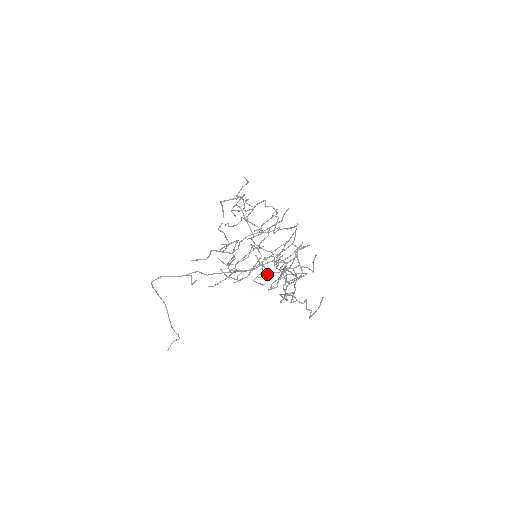
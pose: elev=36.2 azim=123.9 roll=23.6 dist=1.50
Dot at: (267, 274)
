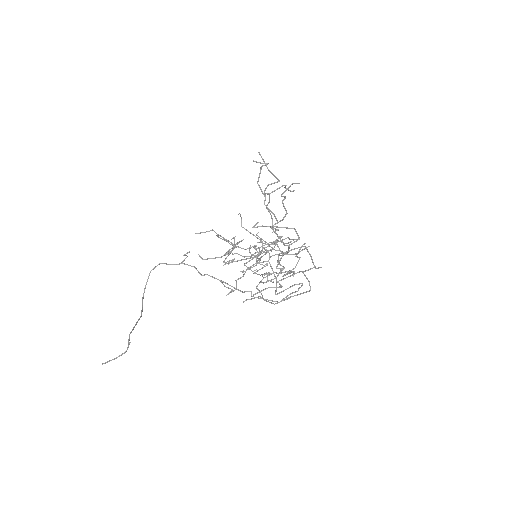
Dot at: (263, 289)
